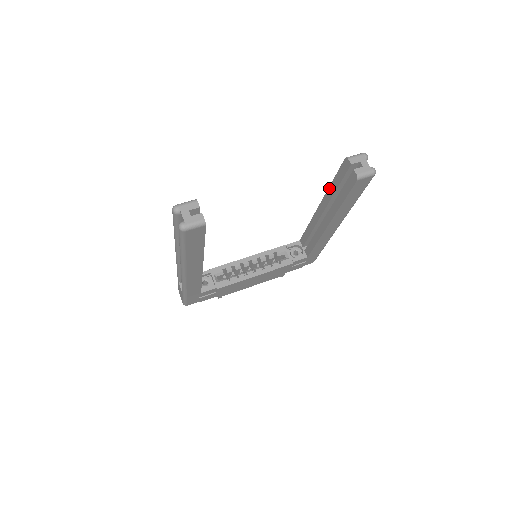
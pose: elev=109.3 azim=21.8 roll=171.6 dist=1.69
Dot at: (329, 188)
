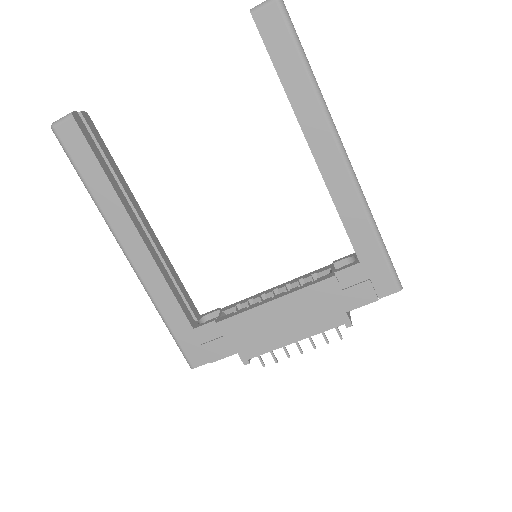
Dot at: occluded
